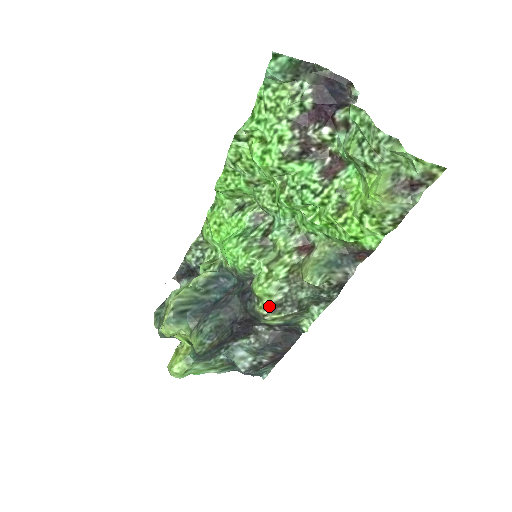
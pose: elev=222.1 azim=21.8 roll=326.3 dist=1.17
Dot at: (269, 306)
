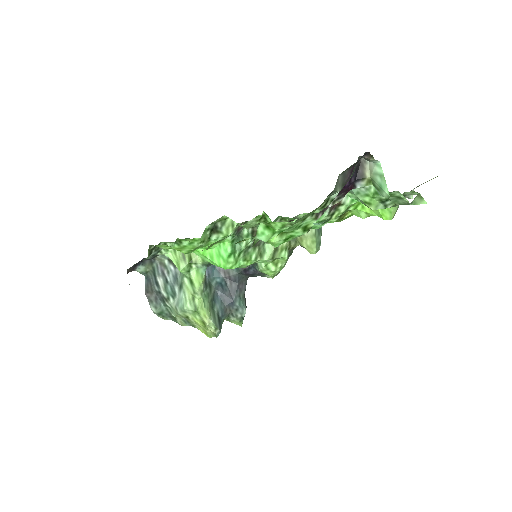
Dot at: (279, 272)
